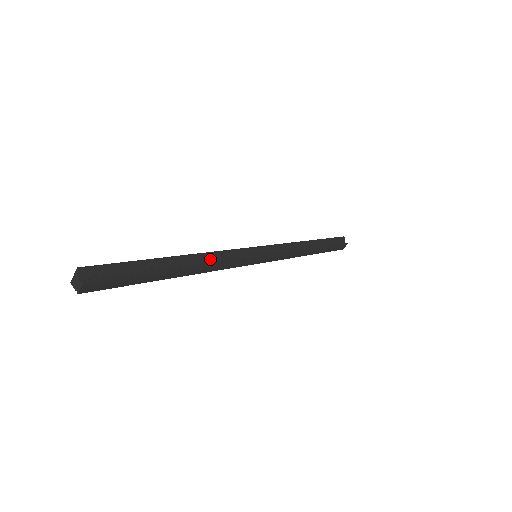
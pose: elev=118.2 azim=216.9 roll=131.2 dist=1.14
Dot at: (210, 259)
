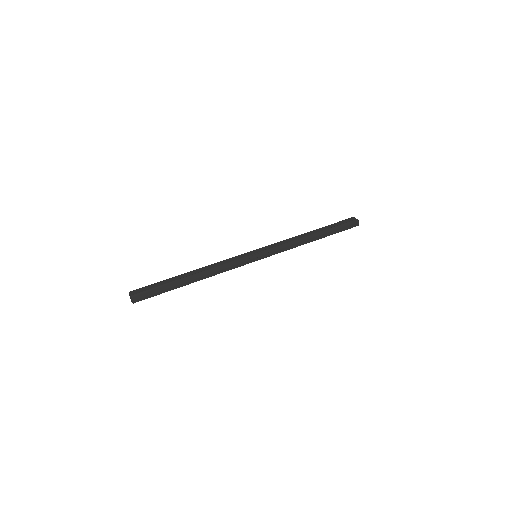
Dot at: (213, 267)
